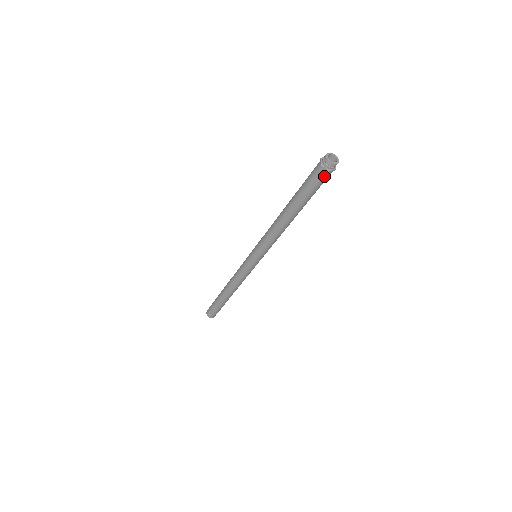
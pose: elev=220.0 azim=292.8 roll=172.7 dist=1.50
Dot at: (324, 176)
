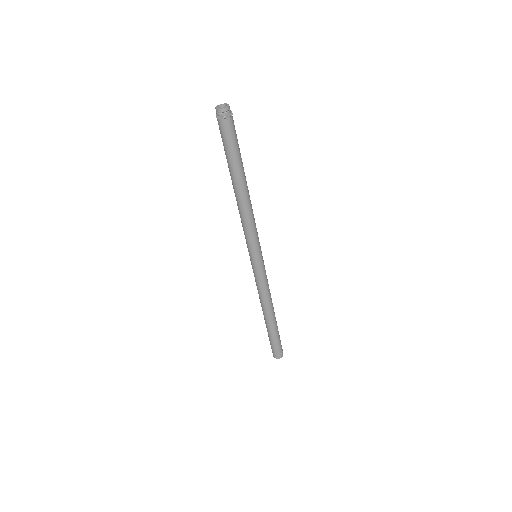
Dot at: (227, 126)
